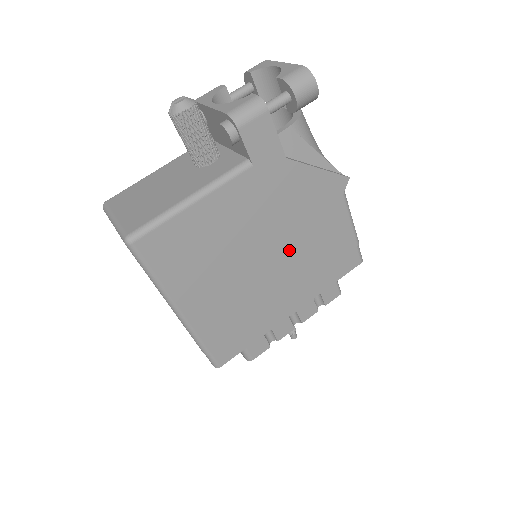
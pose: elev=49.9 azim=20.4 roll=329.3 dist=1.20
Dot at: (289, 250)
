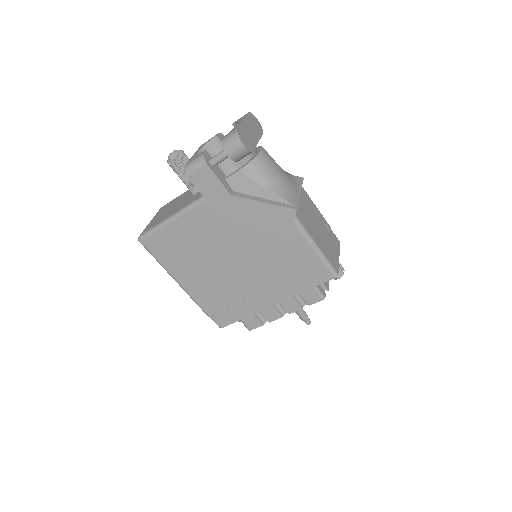
Dot at: (254, 258)
